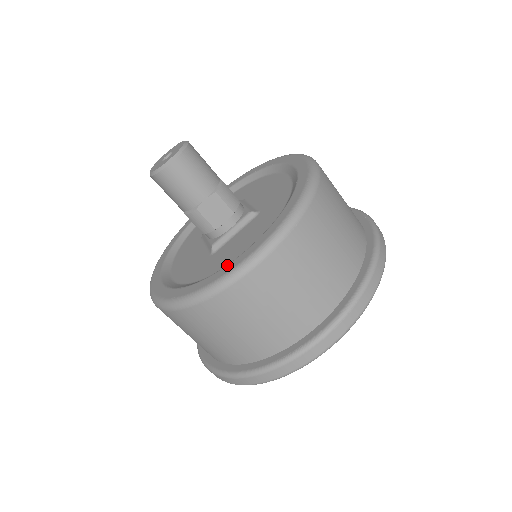
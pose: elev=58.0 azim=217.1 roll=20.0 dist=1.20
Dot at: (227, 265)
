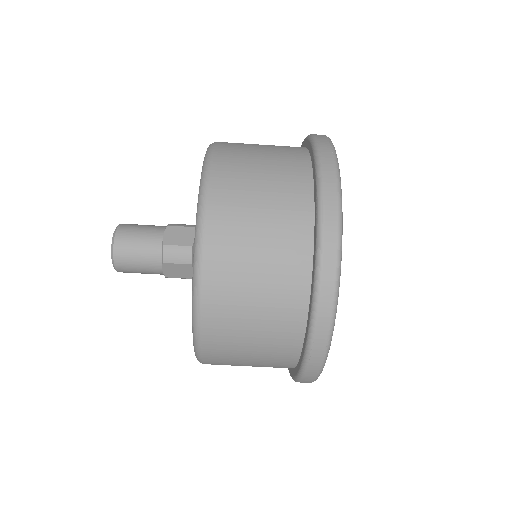
Dot at: occluded
